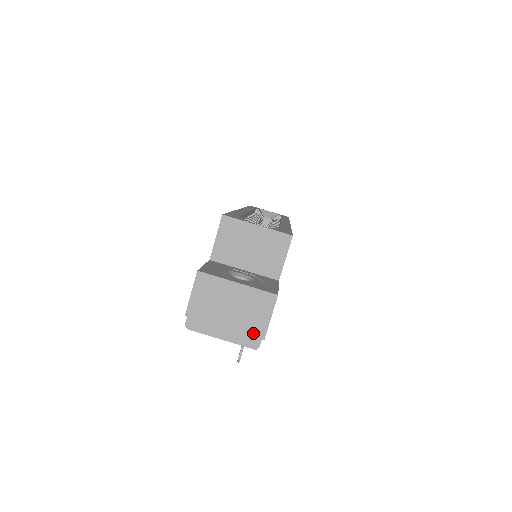
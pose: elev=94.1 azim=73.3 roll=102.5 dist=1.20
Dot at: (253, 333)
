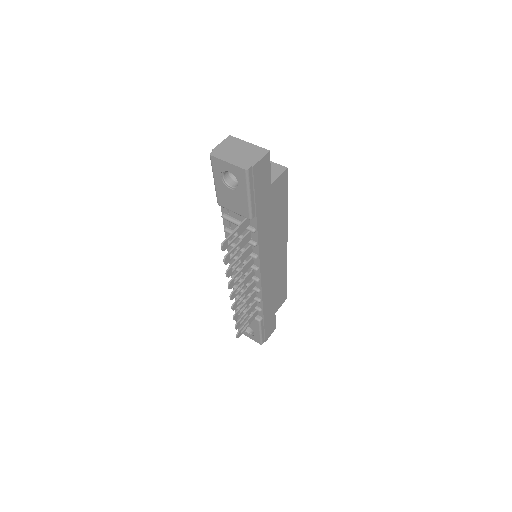
Dot at: (248, 163)
